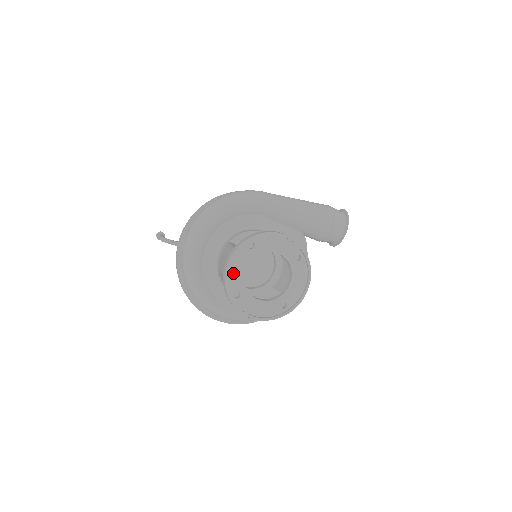
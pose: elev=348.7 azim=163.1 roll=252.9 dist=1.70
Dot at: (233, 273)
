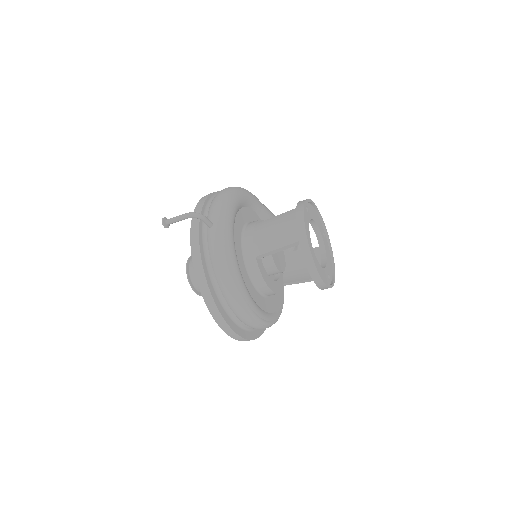
Dot at: occluded
